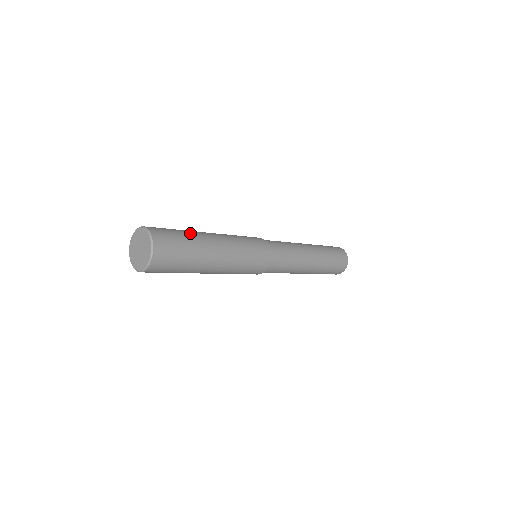
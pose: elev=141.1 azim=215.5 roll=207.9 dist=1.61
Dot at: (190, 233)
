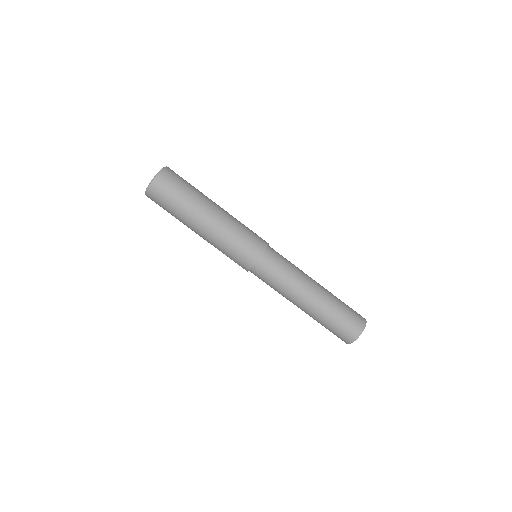
Dot at: occluded
